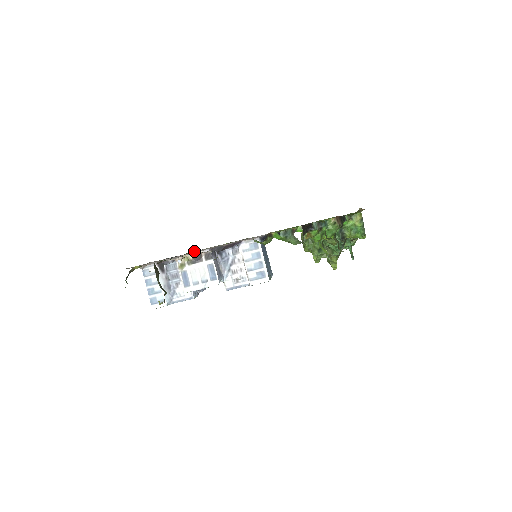
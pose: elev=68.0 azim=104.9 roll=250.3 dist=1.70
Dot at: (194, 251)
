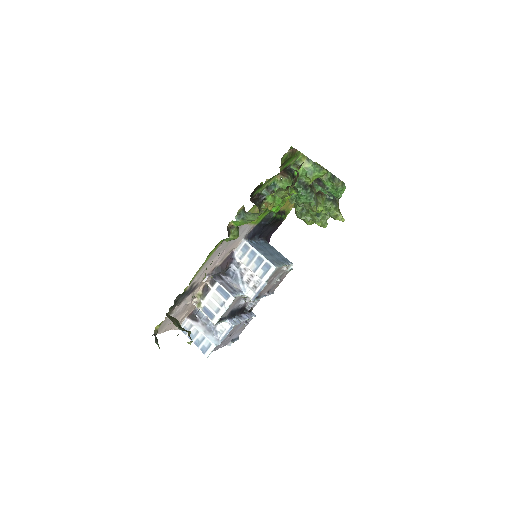
Dot at: (191, 284)
